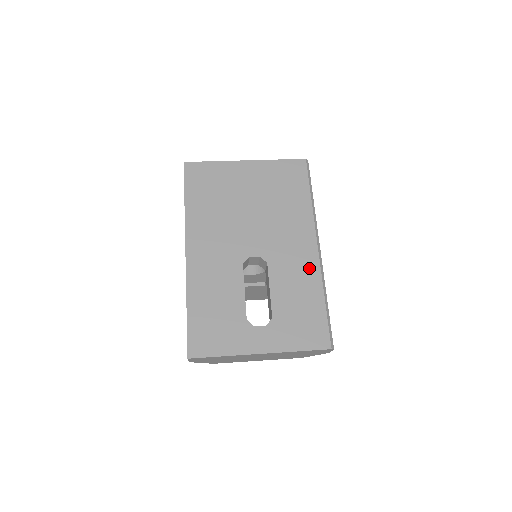
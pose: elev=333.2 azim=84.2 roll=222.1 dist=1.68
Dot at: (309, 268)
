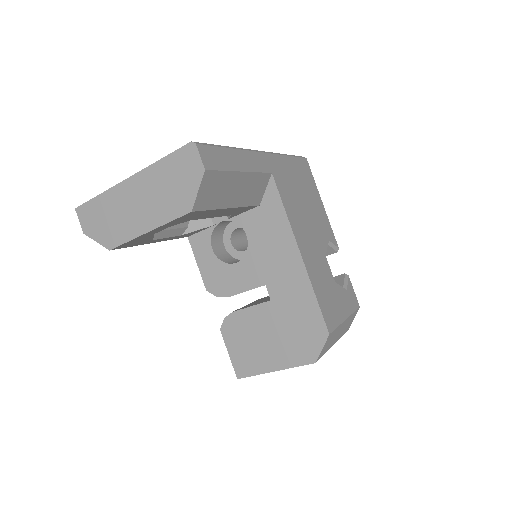
Dot at: occluded
